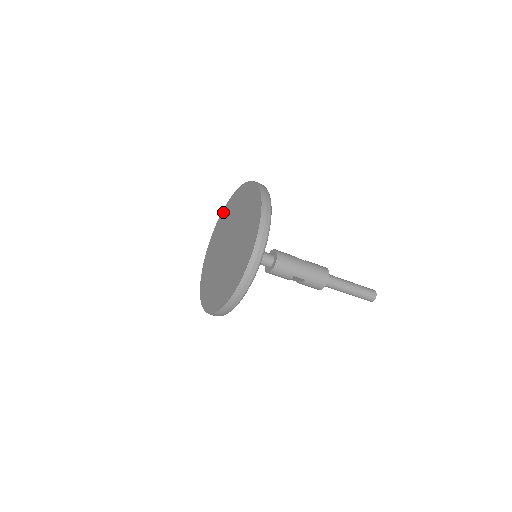
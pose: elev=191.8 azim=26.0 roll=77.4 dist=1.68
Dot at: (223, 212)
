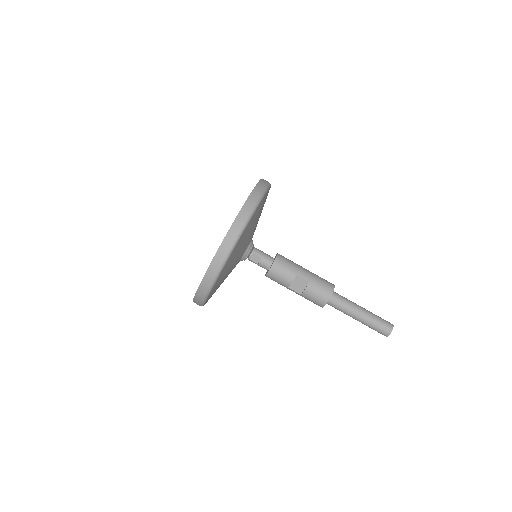
Dot at: occluded
